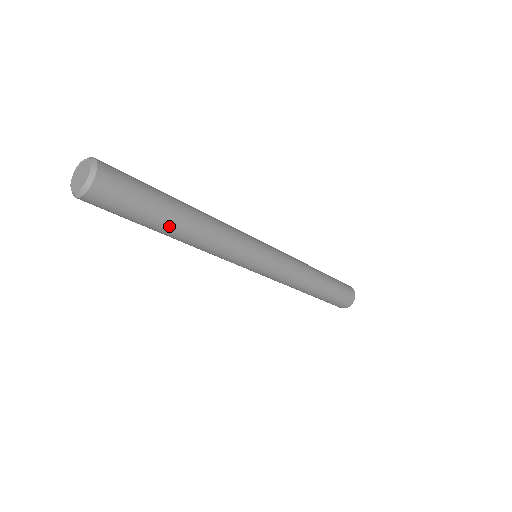
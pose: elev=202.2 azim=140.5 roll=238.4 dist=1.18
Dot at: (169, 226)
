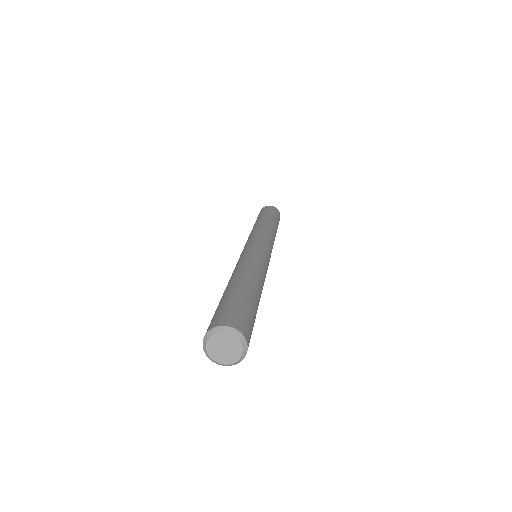
Dot at: occluded
